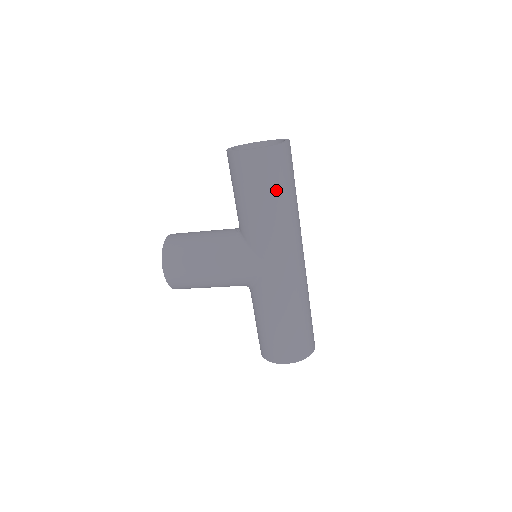
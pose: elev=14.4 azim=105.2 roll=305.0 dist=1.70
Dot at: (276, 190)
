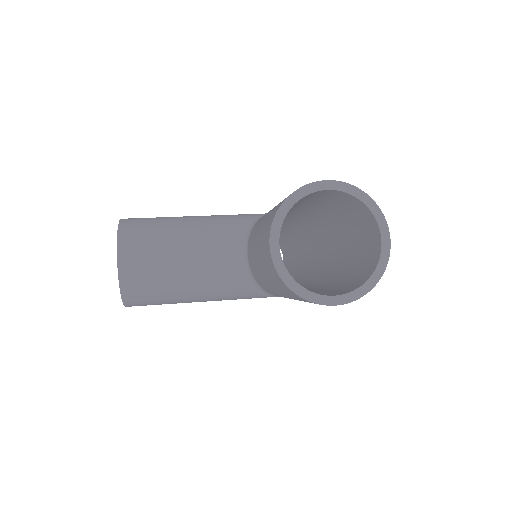
Dot at: occluded
